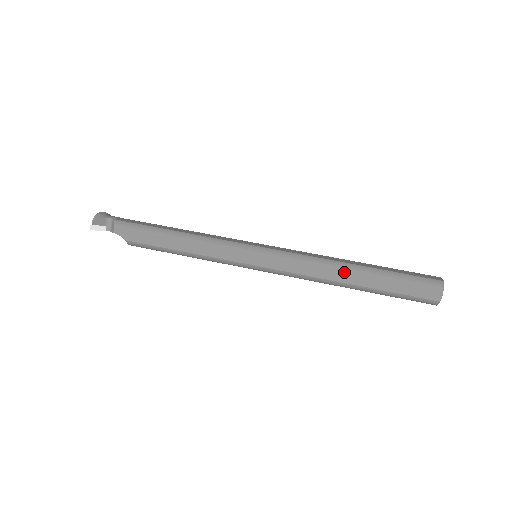
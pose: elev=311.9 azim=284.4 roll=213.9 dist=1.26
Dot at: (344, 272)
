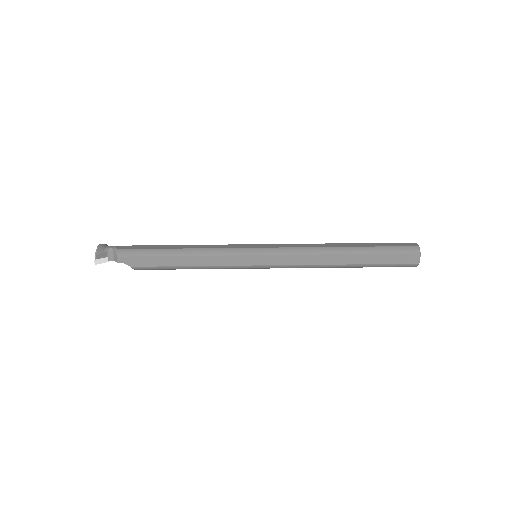
Dot at: (337, 256)
